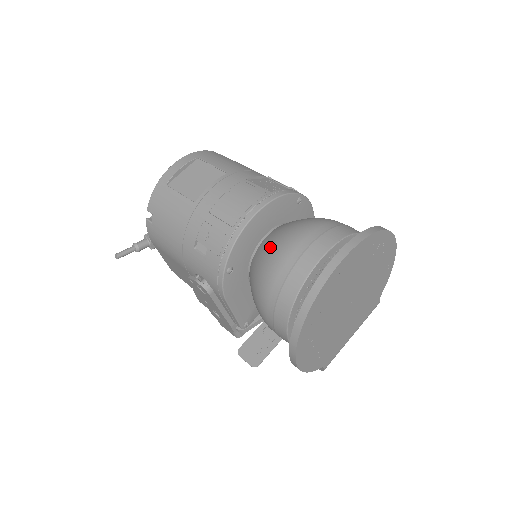
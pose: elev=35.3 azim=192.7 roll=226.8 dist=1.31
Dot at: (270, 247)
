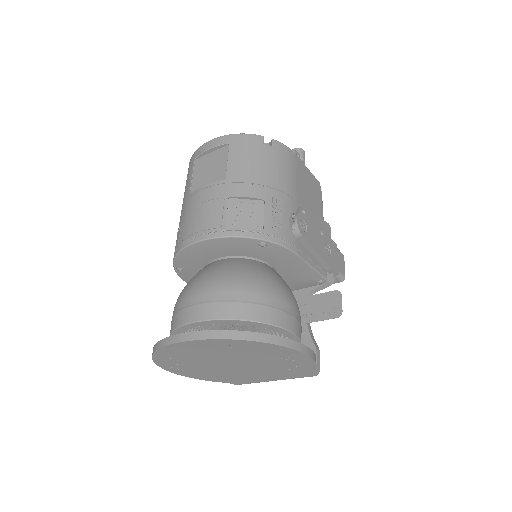
Dot at: (194, 277)
